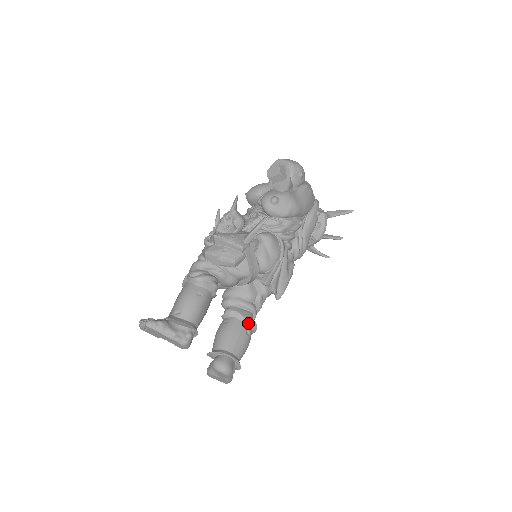
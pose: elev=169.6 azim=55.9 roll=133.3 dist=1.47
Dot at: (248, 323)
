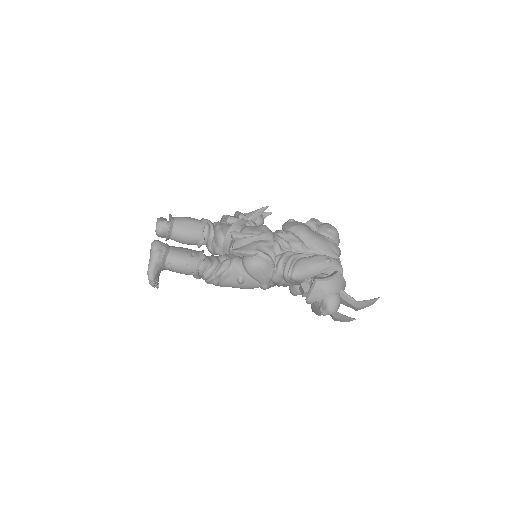
Dot at: (200, 254)
